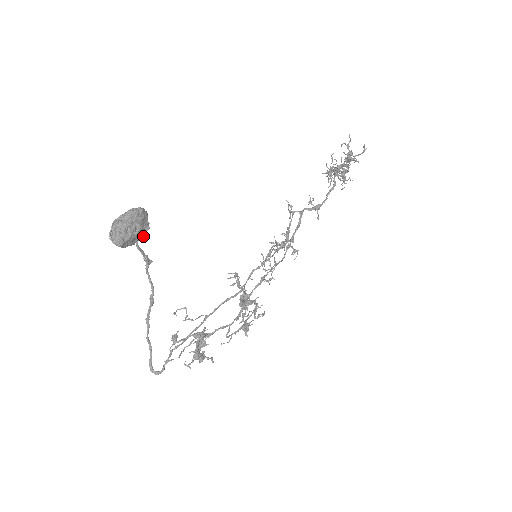
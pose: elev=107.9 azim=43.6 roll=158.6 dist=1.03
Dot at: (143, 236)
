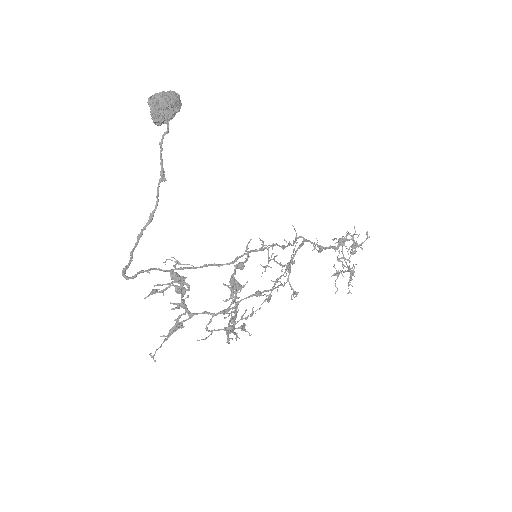
Dot at: (172, 115)
